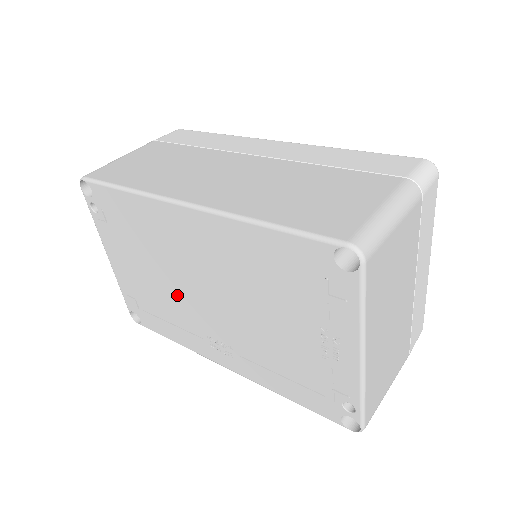
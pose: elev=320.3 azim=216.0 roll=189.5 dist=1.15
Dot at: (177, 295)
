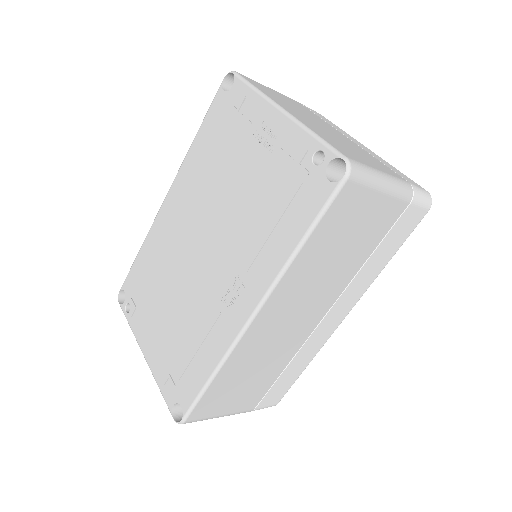
Dot at: (188, 293)
